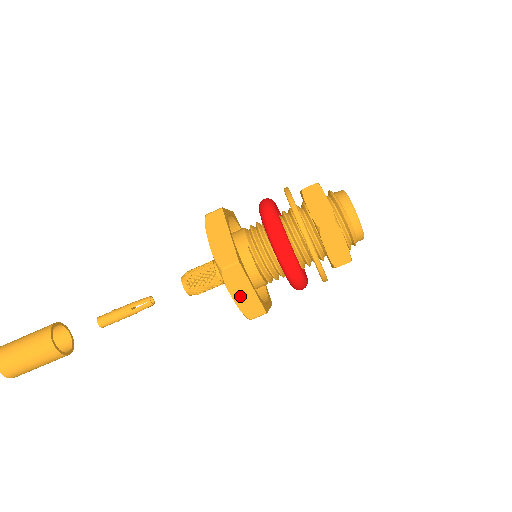
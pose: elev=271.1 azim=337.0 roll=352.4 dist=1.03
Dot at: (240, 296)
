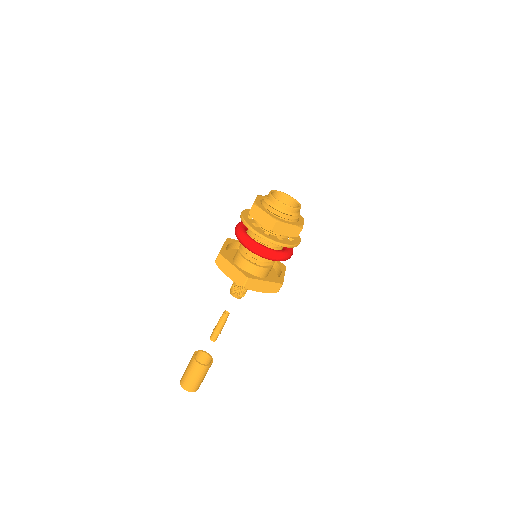
Dot at: (230, 273)
